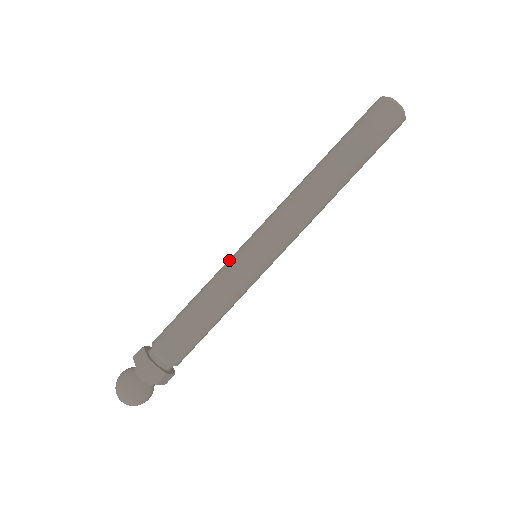
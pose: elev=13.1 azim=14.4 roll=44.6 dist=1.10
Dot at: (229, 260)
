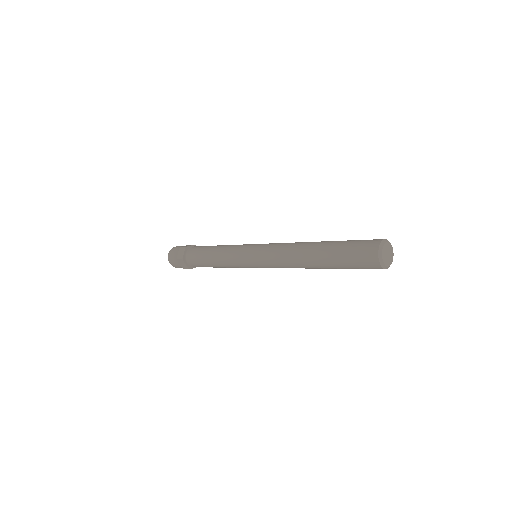
Dot at: (239, 248)
